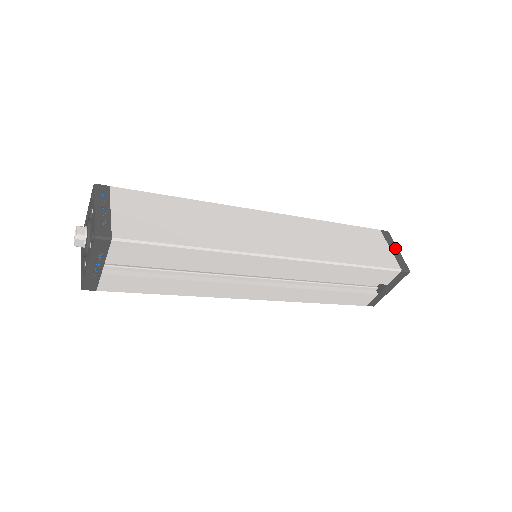
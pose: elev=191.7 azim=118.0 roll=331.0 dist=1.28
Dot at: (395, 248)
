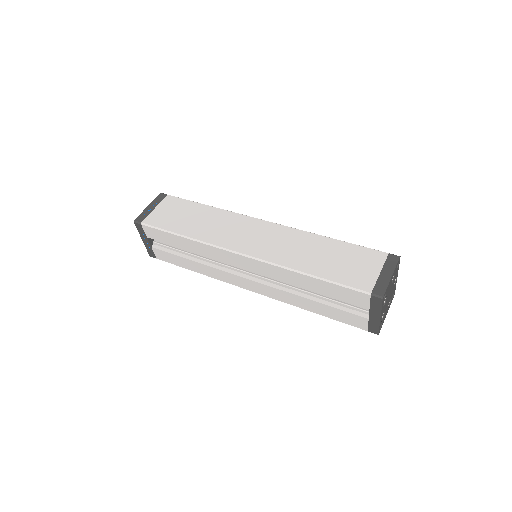
Dot at: (389, 273)
